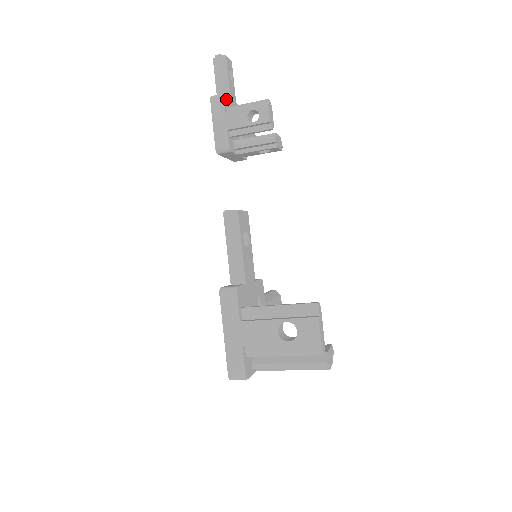
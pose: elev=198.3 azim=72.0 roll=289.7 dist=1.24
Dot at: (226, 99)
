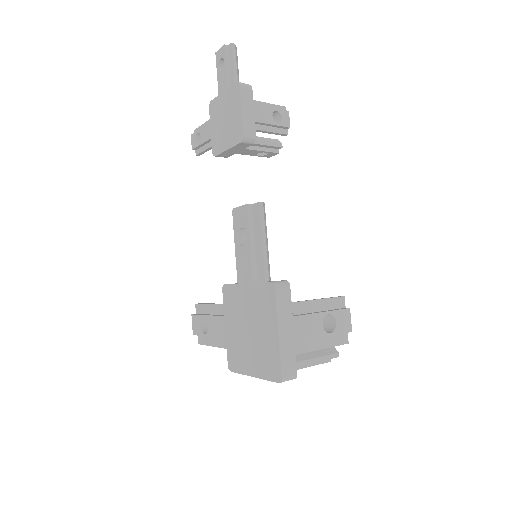
Dot at: occluded
